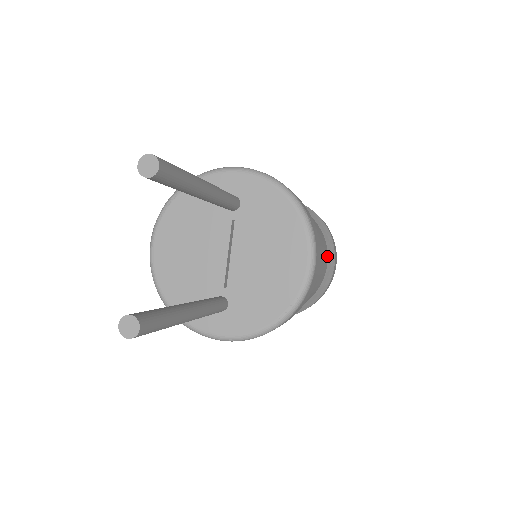
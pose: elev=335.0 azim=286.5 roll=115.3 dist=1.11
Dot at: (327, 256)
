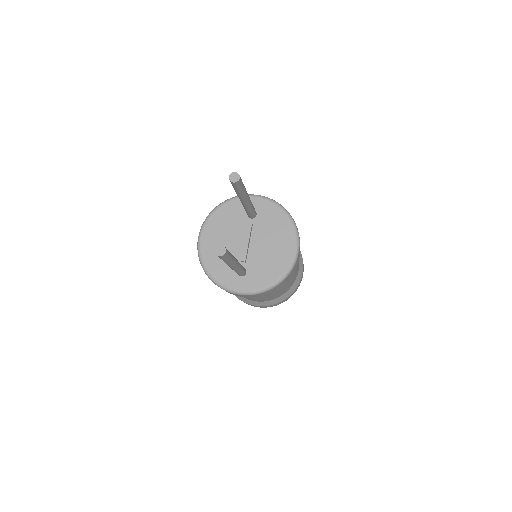
Dot at: (299, 264)
